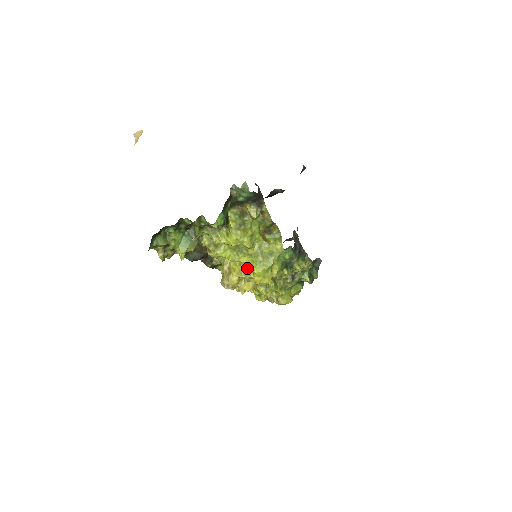
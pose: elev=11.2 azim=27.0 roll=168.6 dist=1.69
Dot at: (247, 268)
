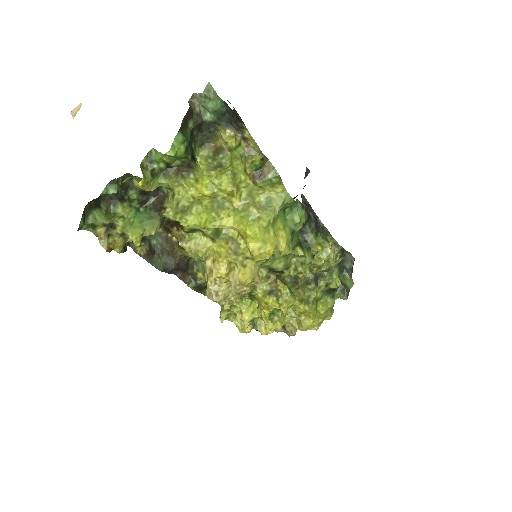
Dot at: (238, 245)
